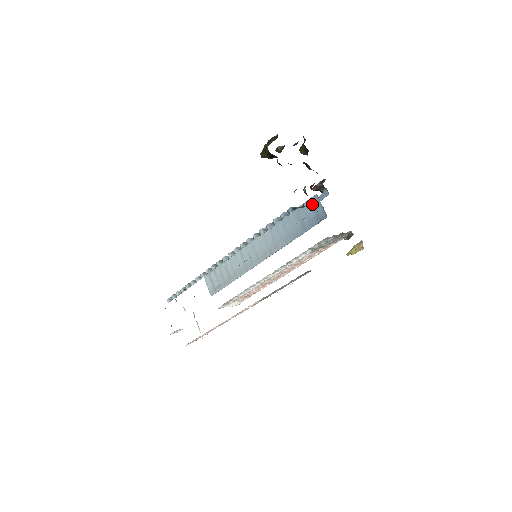
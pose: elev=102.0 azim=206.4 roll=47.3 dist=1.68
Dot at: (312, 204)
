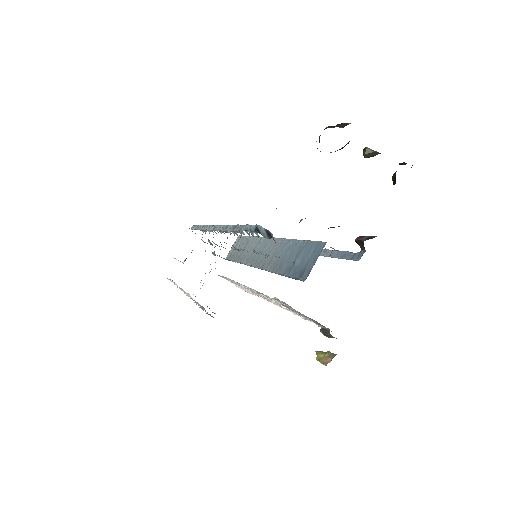
Dot at: (315, 250)
